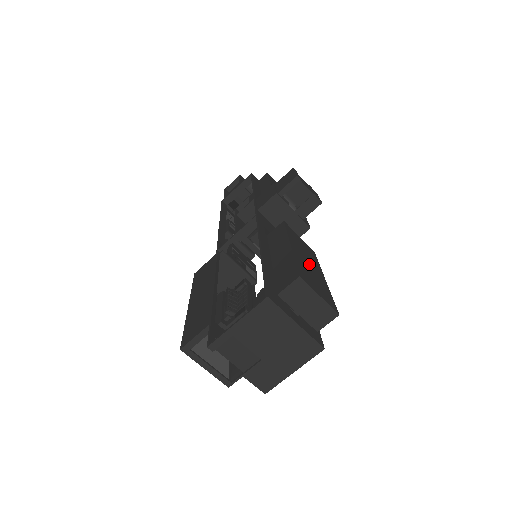
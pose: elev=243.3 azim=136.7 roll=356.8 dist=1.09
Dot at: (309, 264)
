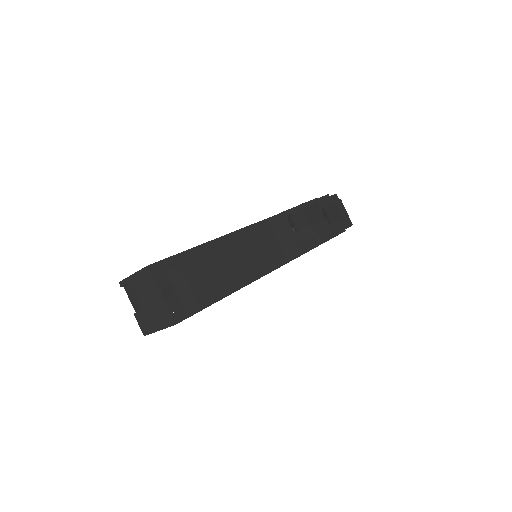
Dot at: (228, 268)
